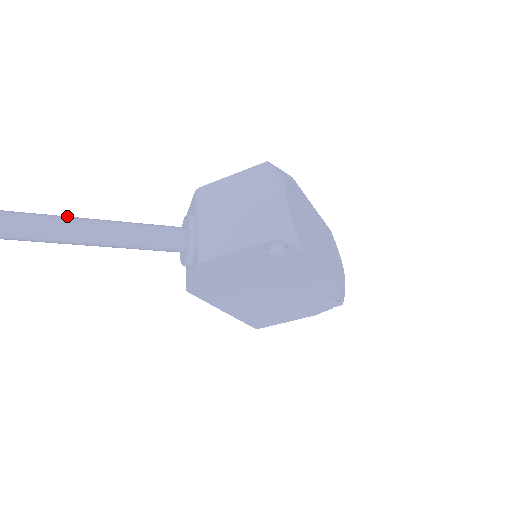
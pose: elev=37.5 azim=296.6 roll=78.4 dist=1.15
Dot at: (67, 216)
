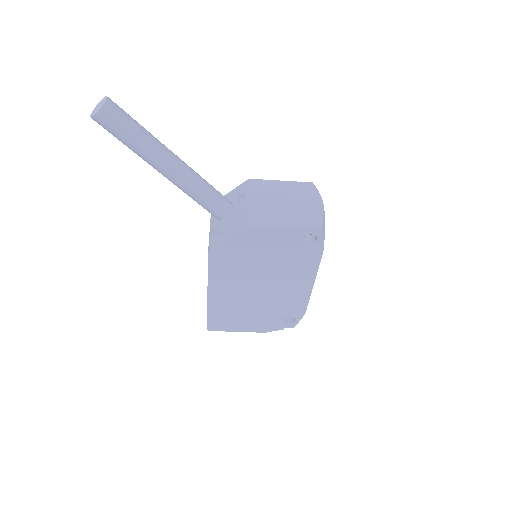
Dot at: occluded
